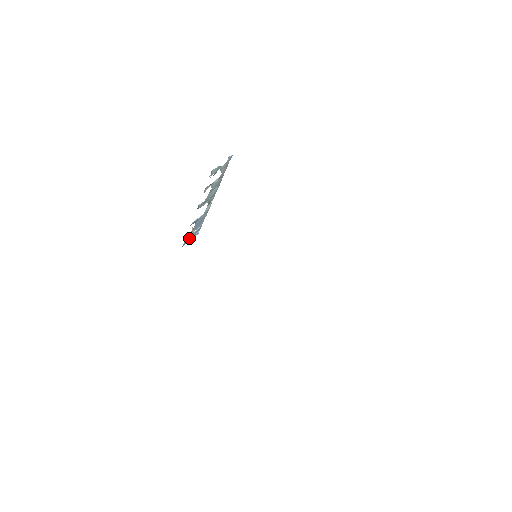
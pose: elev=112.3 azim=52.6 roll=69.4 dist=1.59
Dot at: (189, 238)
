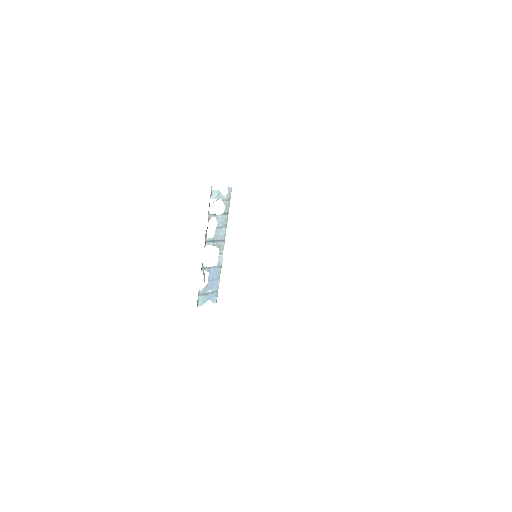
Dot at: (205, 299)
